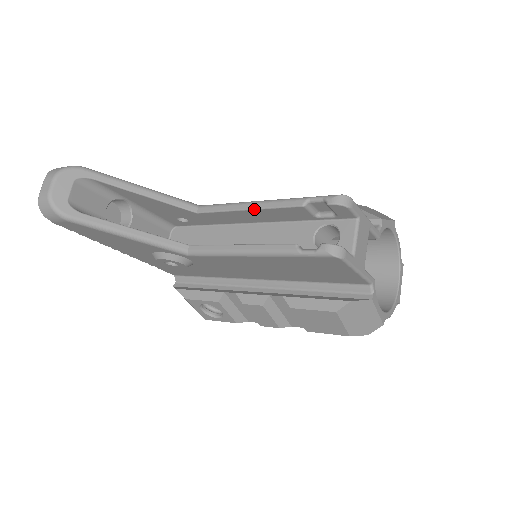
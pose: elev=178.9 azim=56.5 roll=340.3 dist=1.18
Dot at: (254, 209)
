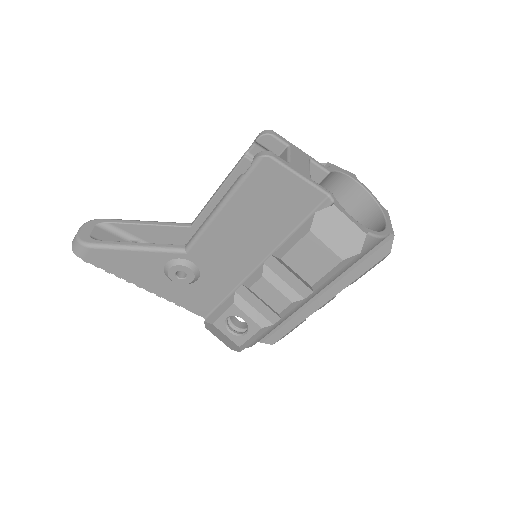
Dot at: (220, 188)
